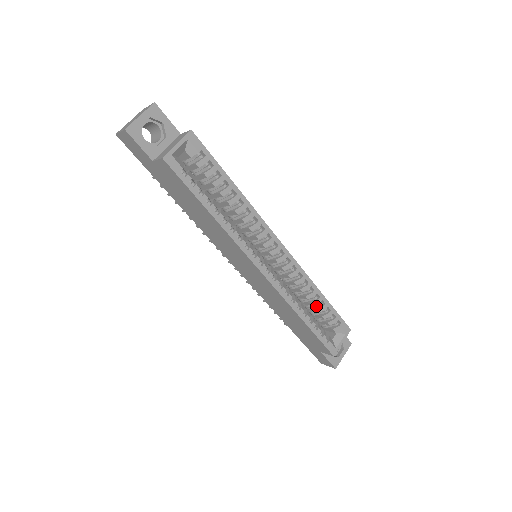
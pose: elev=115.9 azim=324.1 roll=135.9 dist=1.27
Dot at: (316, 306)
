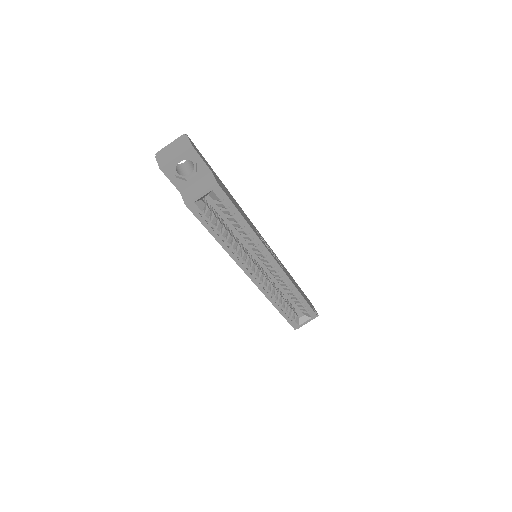
Dot at: occluded
